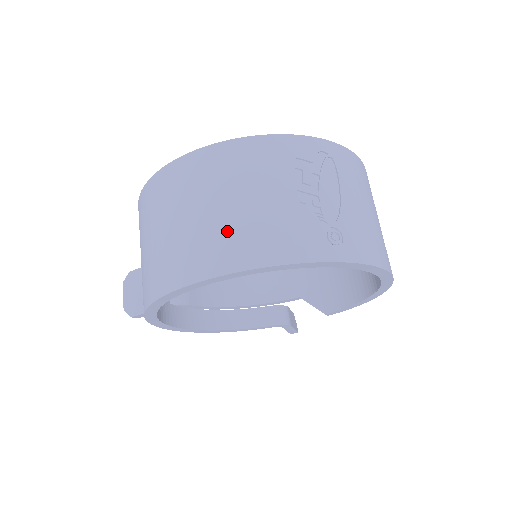
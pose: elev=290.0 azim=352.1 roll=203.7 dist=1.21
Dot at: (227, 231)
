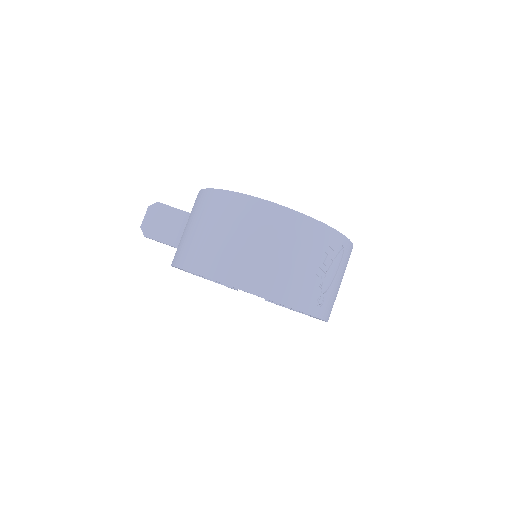
Dot at: (272, 271)
